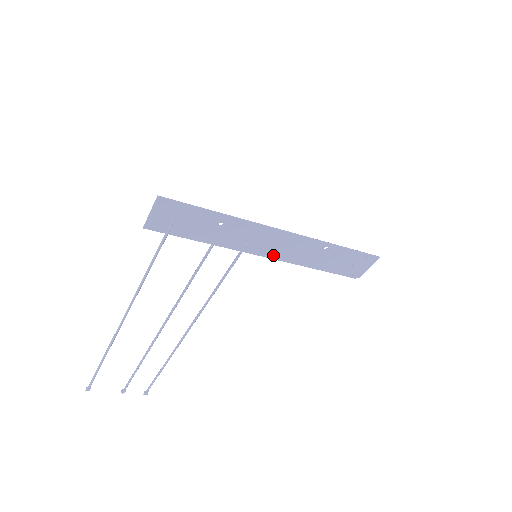
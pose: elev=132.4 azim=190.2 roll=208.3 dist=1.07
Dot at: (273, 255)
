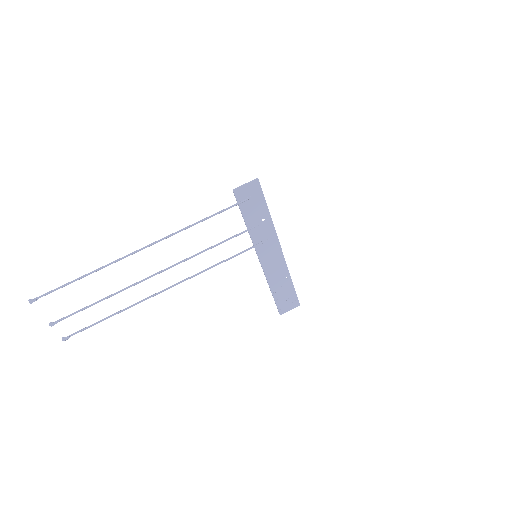
Dot at: (263, 262)
